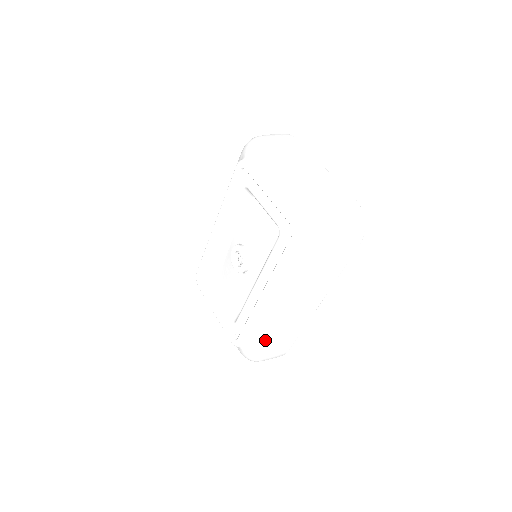
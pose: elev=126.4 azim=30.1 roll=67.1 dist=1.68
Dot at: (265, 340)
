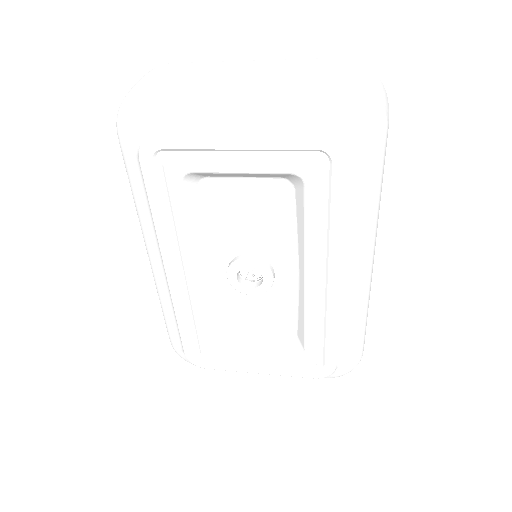
Dot at: (359, 332)
